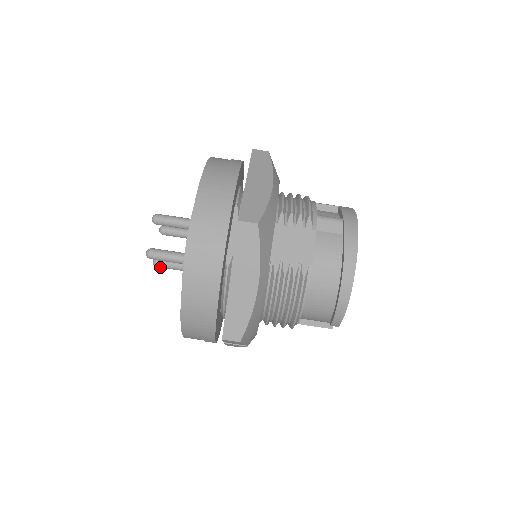
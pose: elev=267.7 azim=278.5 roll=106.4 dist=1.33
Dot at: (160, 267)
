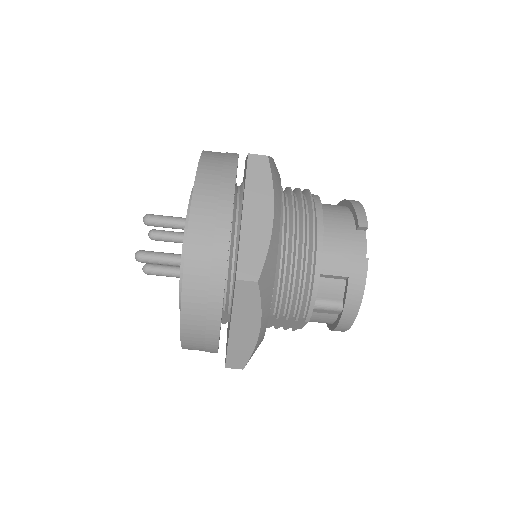
Dot at: occluded
